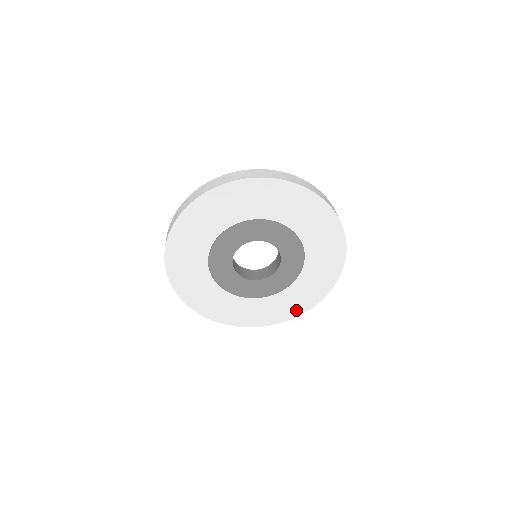
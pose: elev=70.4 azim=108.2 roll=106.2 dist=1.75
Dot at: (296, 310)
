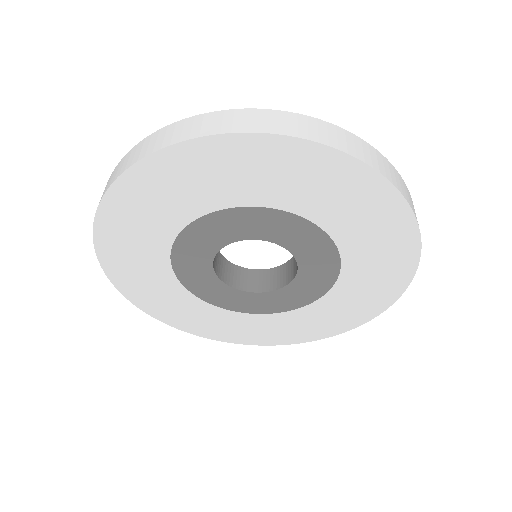
Dot at: (204, 330)
